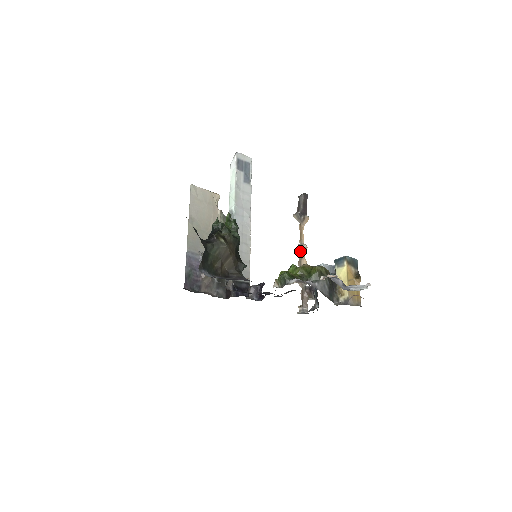
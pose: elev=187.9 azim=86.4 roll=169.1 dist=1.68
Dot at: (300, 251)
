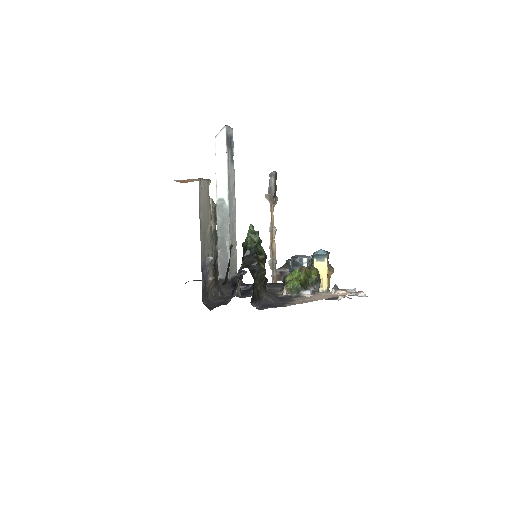
Dot at: (271, 234)
